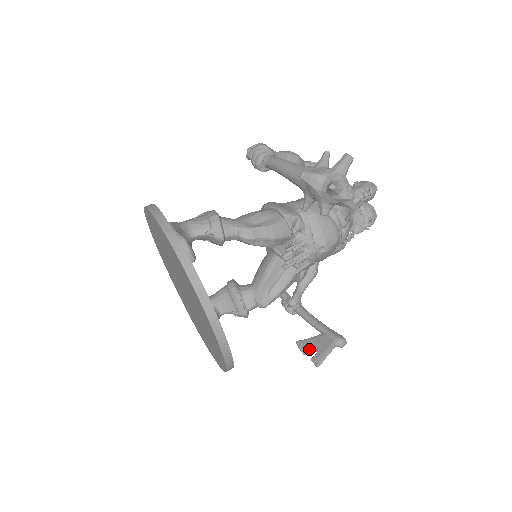
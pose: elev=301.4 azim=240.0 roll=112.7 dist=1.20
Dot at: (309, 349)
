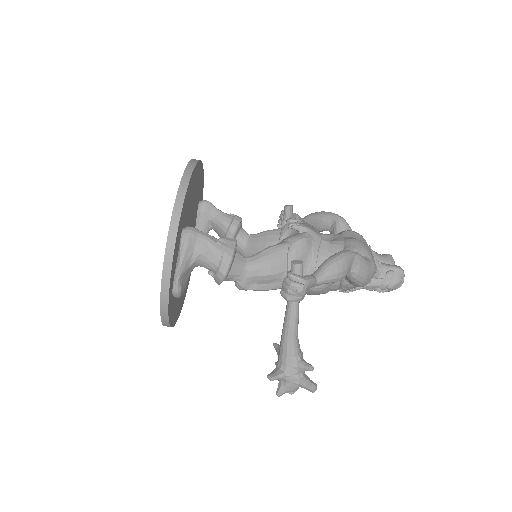
Dot at: occluded
